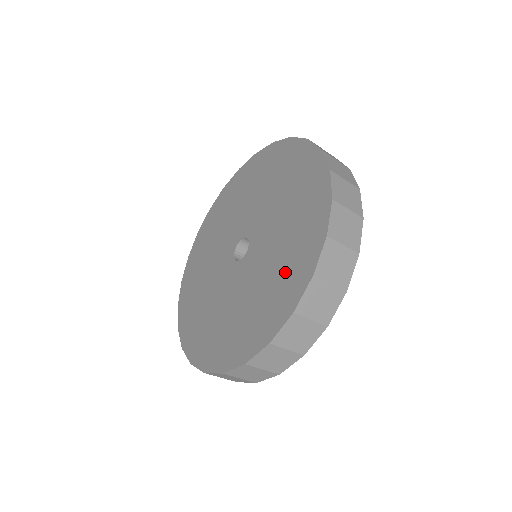
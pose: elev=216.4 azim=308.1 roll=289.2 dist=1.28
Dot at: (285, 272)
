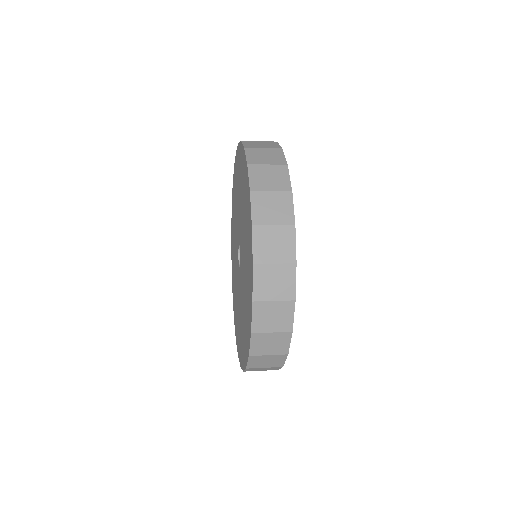
Dot at: (247, 291)
